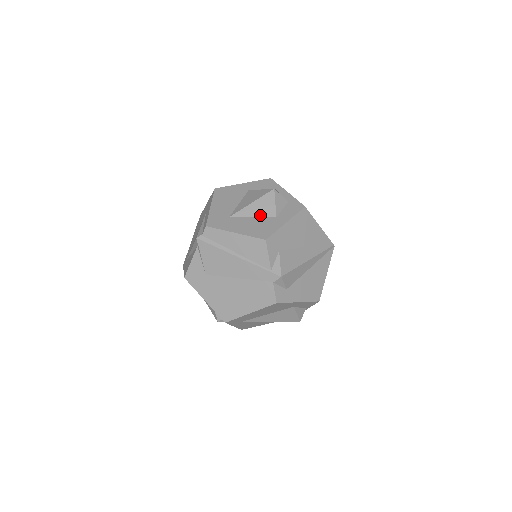
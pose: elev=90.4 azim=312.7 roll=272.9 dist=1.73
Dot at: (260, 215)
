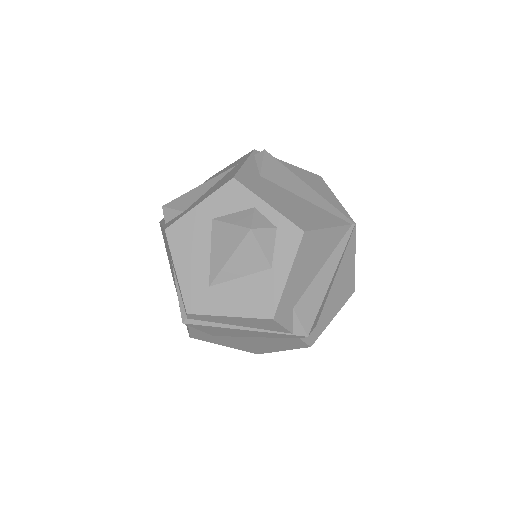
Dot at: (248, 272)
